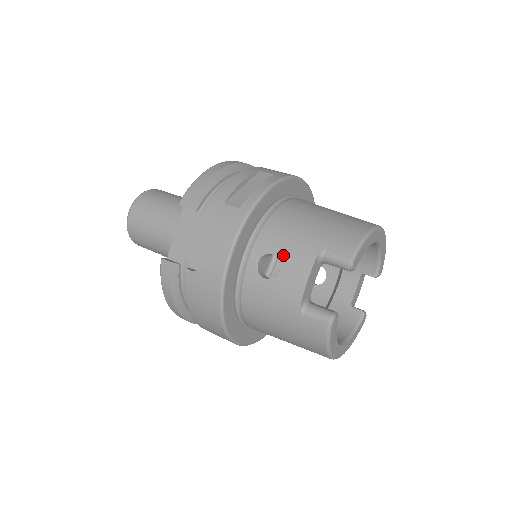
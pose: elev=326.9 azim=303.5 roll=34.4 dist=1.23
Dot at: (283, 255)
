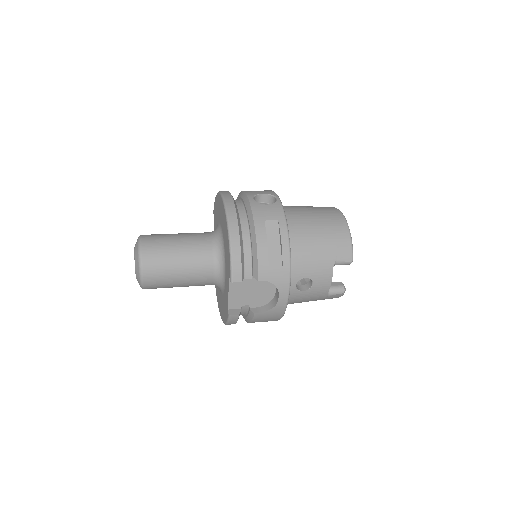
Dot at: (313, 276)
